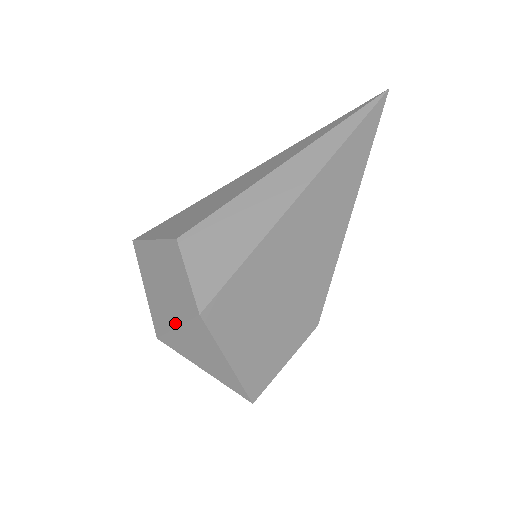
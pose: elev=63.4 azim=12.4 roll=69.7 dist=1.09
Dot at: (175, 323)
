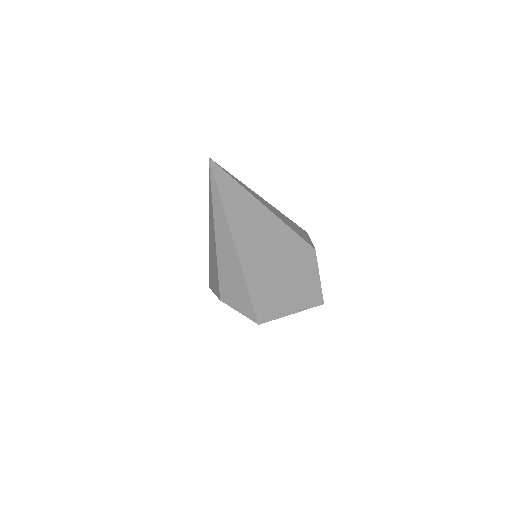
Dot at: occluded
